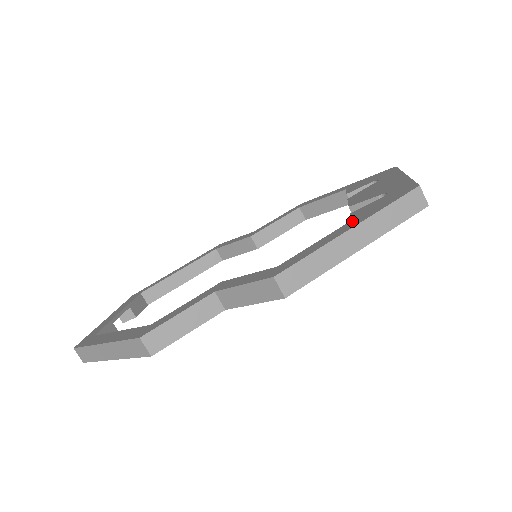
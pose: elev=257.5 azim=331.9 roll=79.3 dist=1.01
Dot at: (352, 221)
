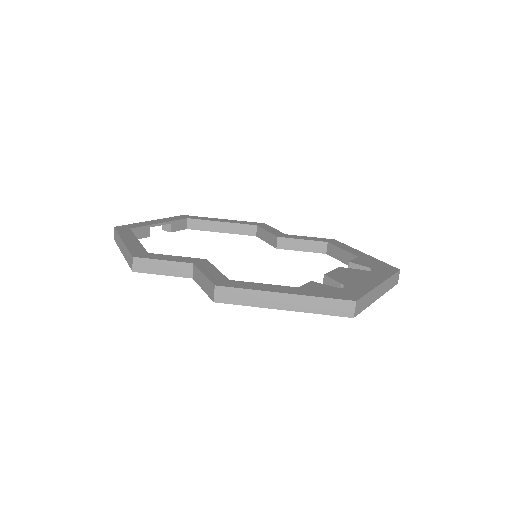
Dot at: (297, 288)
